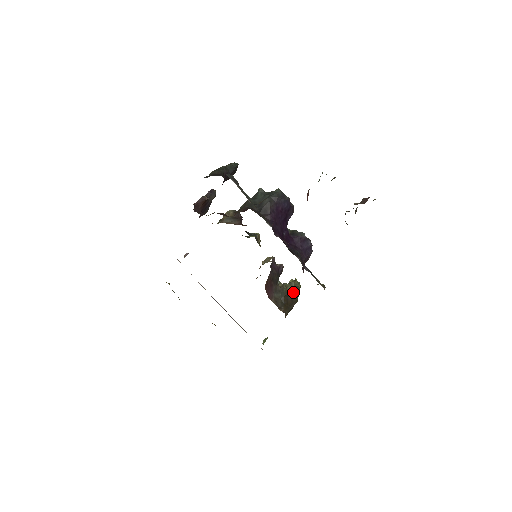
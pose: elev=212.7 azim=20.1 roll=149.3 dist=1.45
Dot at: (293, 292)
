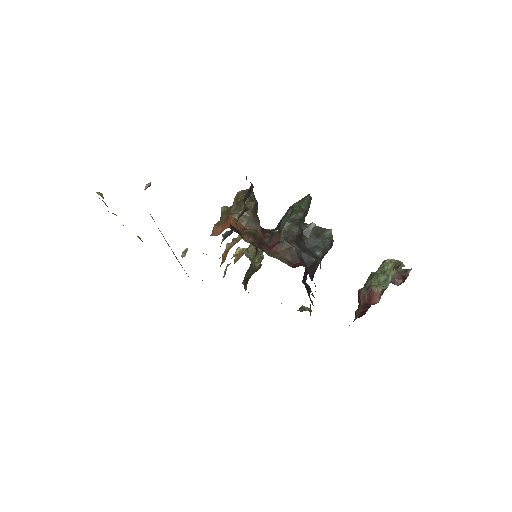
Dot at: (259, 268)
